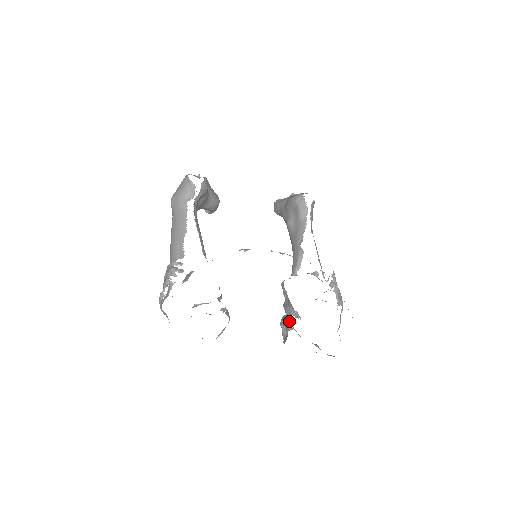
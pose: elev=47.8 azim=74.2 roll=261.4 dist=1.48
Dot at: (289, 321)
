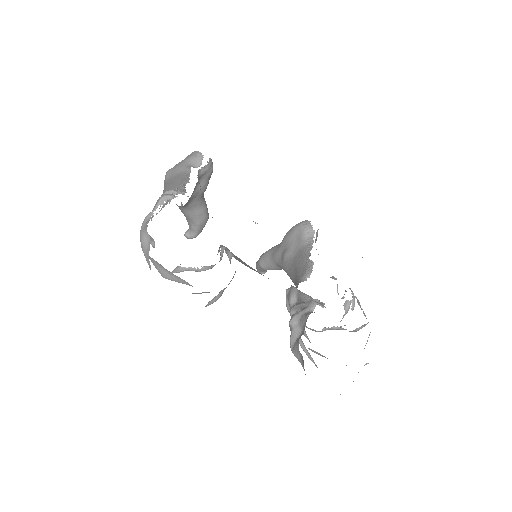
Dot at: (309, 306)
